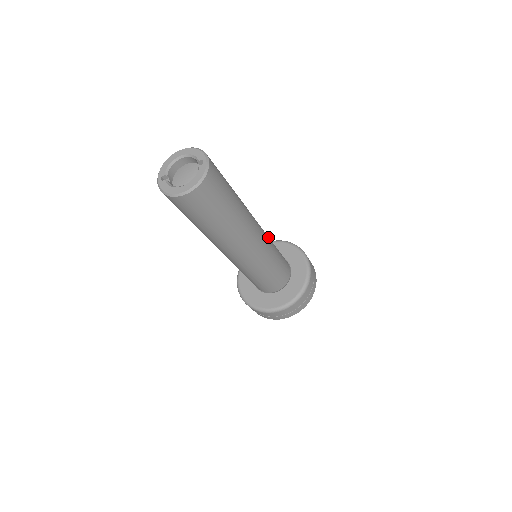
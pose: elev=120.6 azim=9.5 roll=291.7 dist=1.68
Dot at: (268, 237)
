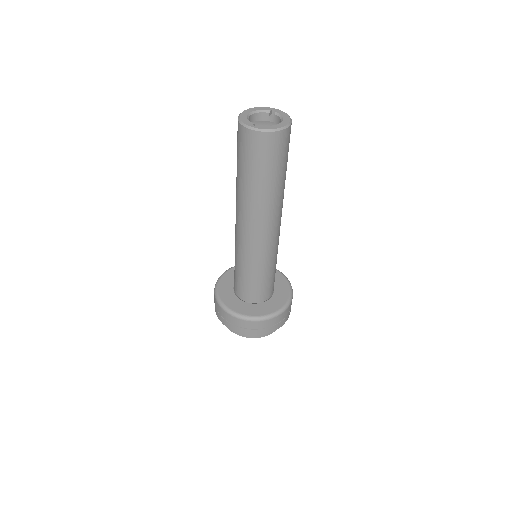
Dot at: occluded
